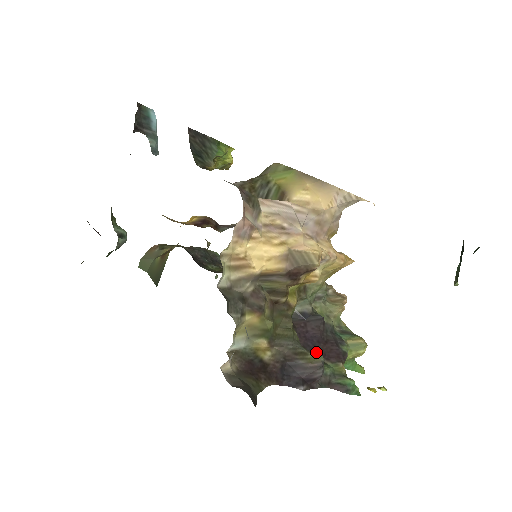
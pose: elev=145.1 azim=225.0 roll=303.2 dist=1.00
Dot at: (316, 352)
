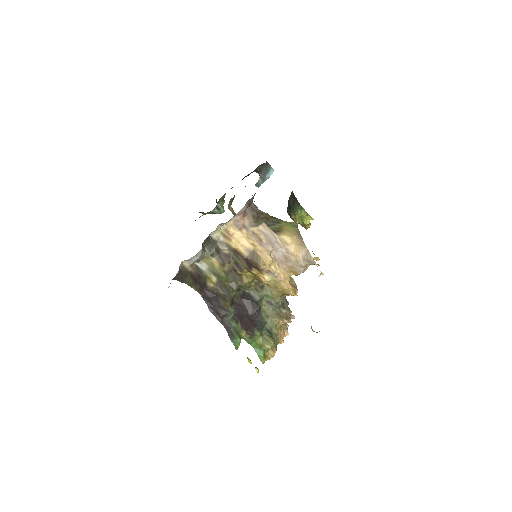
Dot at: (240, 316)
